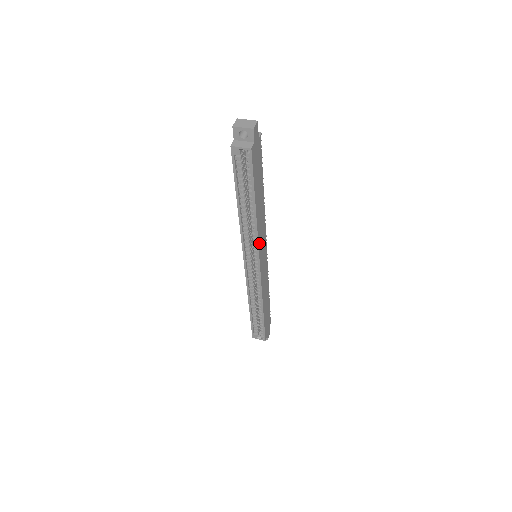
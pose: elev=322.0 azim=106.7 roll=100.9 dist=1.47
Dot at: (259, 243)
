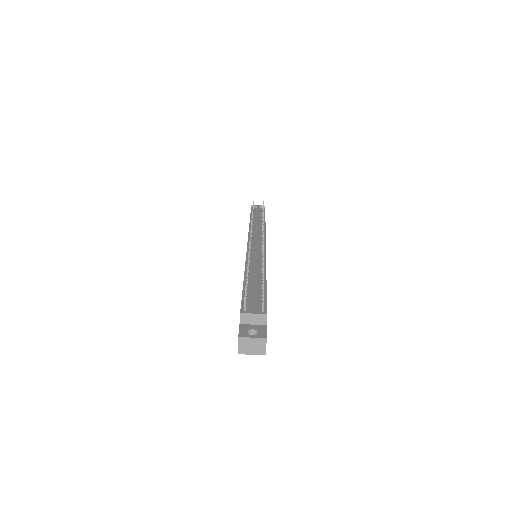
Dot at: occluded
